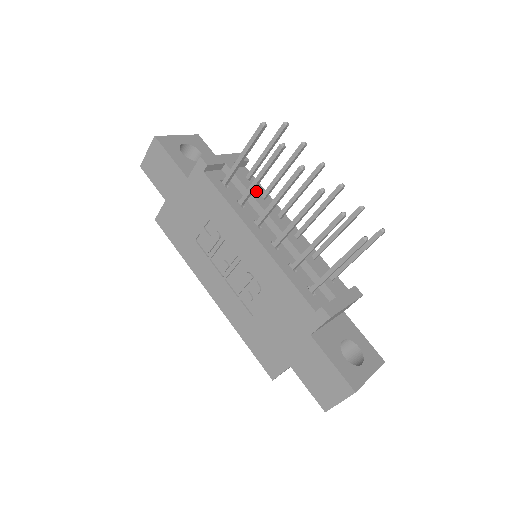
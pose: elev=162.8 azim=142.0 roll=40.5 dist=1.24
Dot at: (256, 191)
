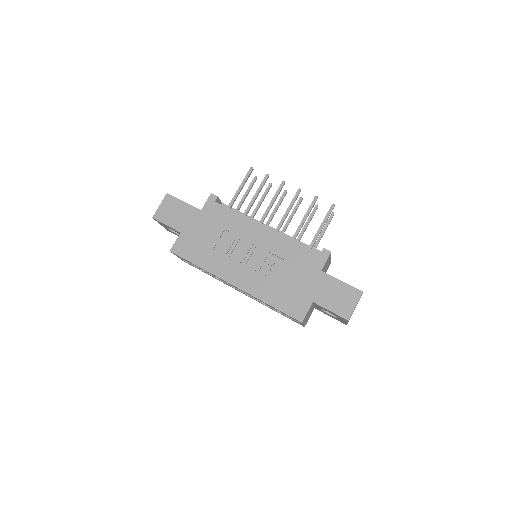
Dot at: occluded
